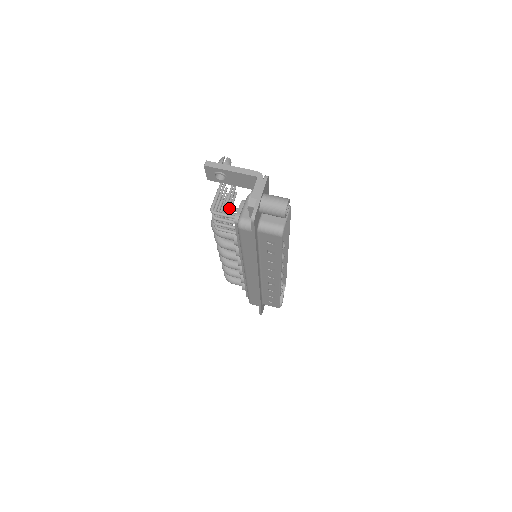
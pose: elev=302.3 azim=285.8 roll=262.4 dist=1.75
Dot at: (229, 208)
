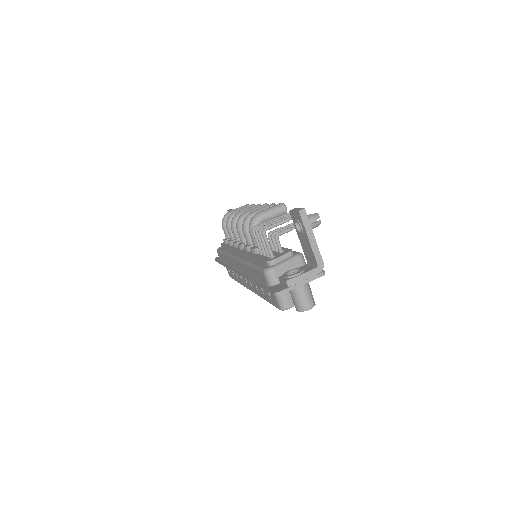
Dot at: (277, 241)
